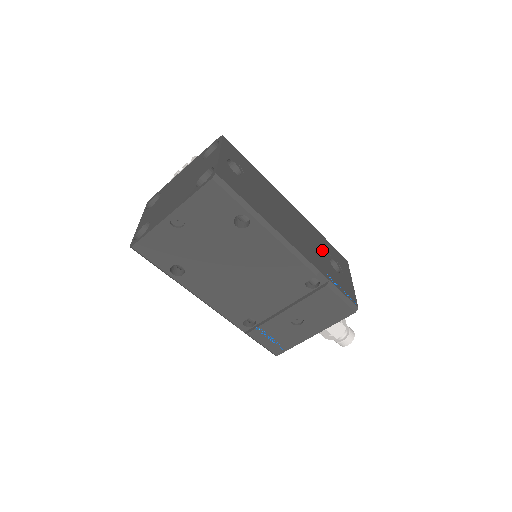
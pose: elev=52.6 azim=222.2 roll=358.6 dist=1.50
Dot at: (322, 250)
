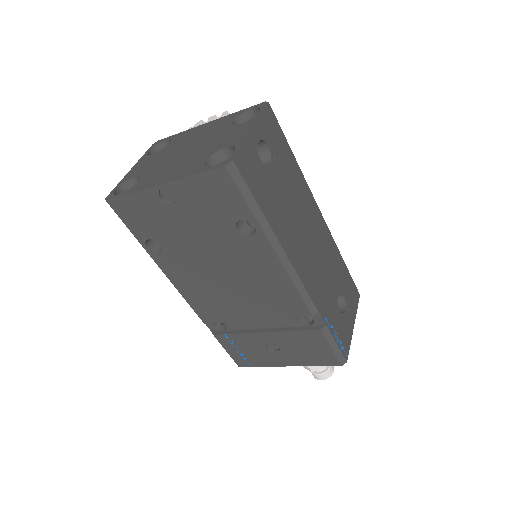
Dot at: (334, 280)
